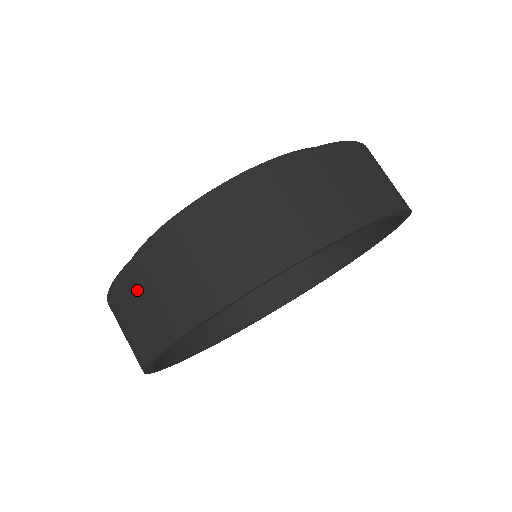
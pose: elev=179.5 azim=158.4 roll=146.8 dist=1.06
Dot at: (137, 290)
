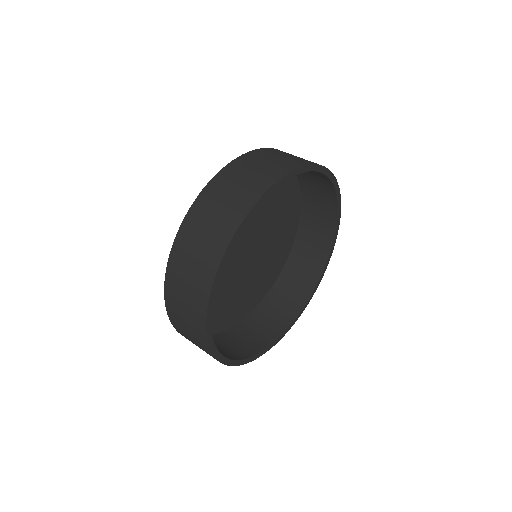
Dot at: (224, 185)
